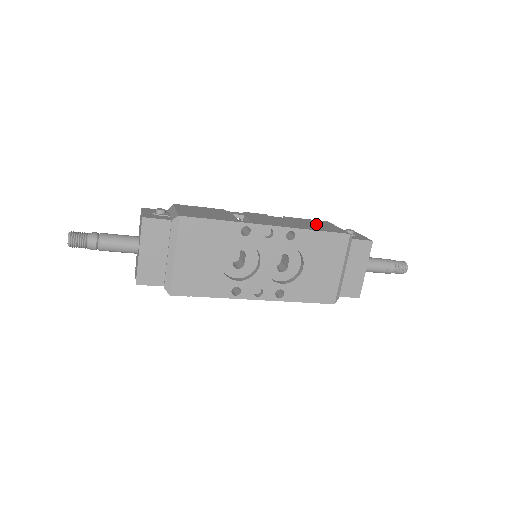
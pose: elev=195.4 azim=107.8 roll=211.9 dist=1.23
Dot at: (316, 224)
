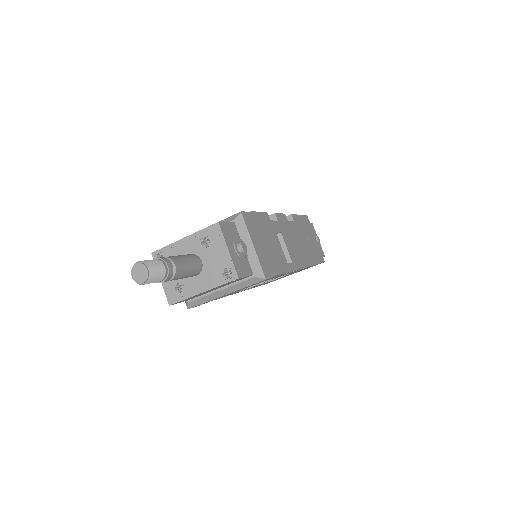
Dot at: (309, 237)
